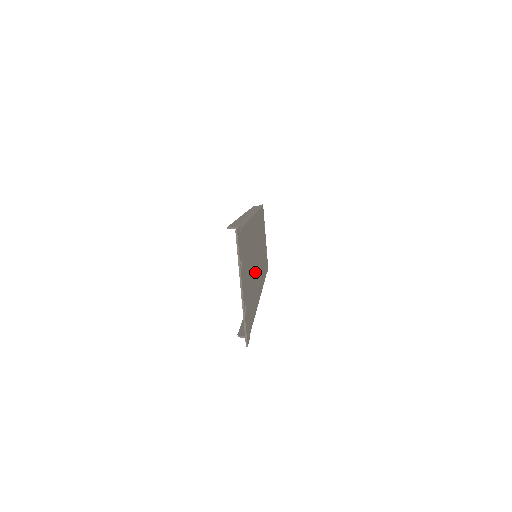
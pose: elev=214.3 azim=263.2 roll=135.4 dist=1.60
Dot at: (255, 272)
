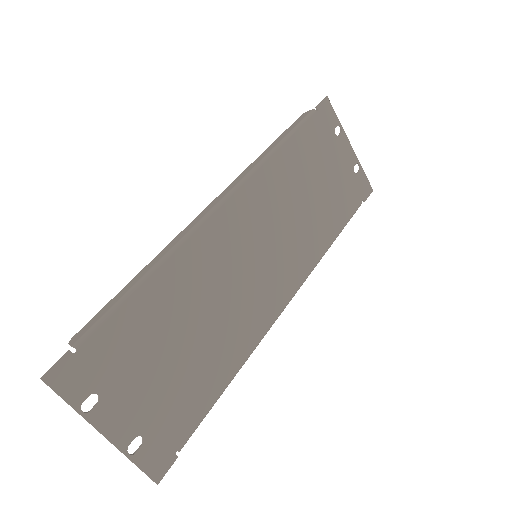
Dot at: (234, 303)
